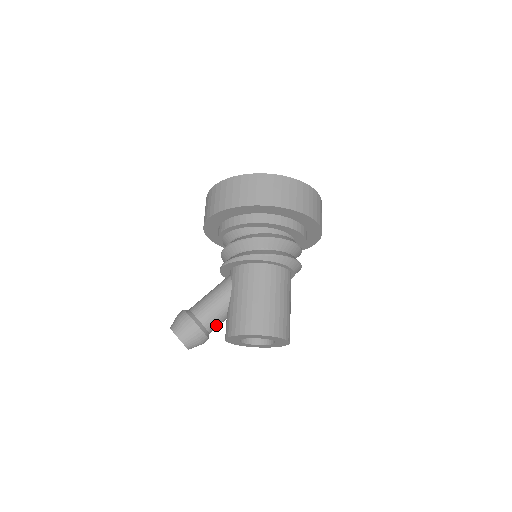
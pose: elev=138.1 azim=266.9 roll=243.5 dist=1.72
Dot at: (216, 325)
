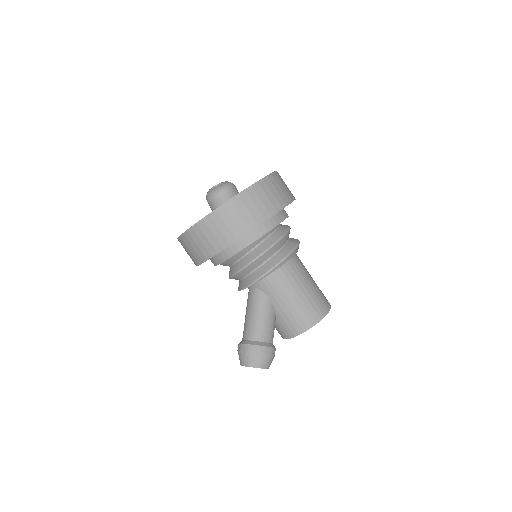
Dot at: occluded
